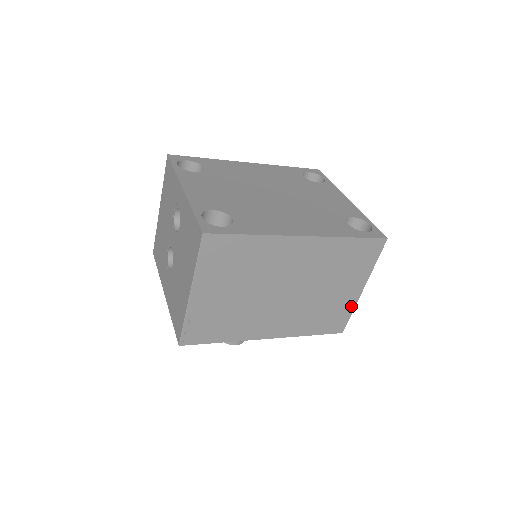
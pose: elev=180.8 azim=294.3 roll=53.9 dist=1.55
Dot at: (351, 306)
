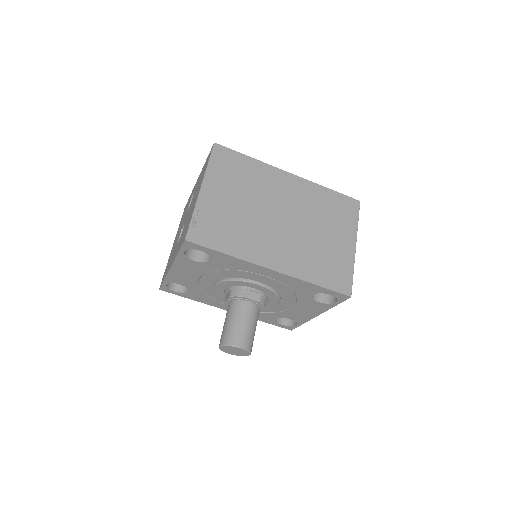
Dot at: (350, 263)
